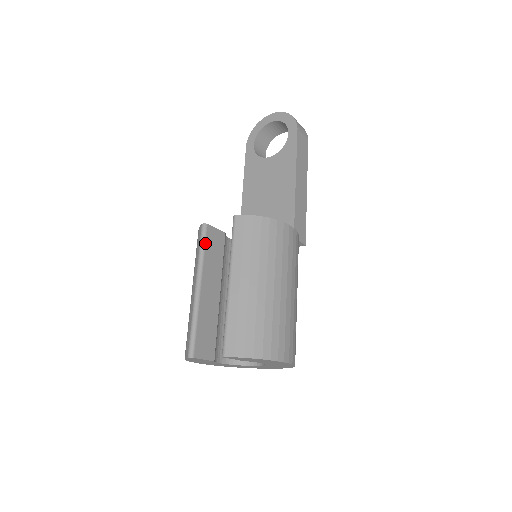
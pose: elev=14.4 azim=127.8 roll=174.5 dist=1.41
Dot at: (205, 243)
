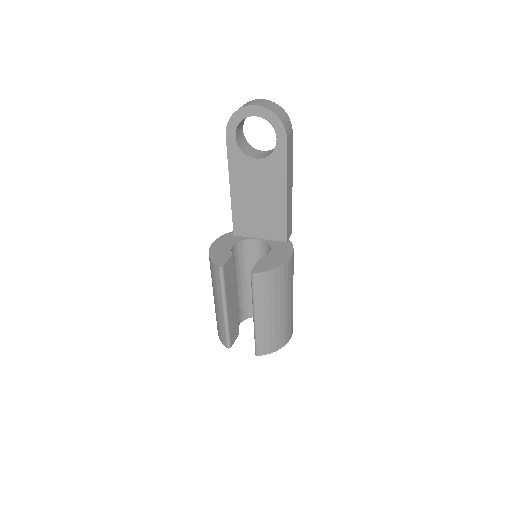
Dot at: (224, 280)
